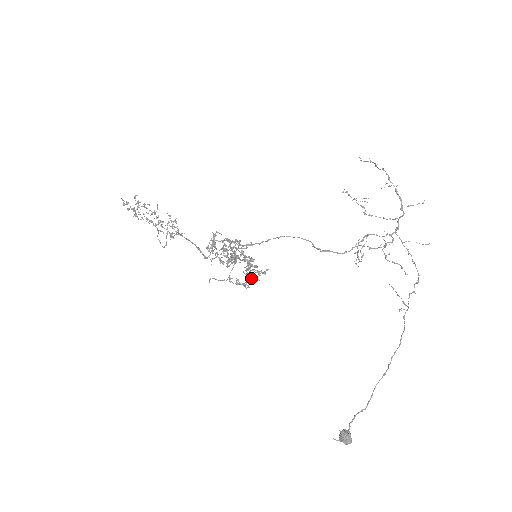
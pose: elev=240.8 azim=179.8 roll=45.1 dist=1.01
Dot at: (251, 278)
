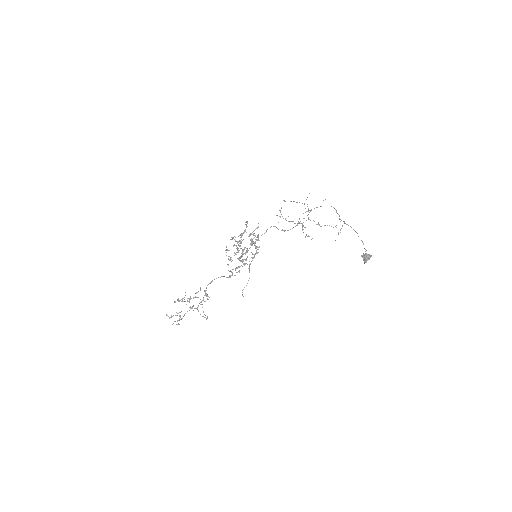
Dot at: occluded
